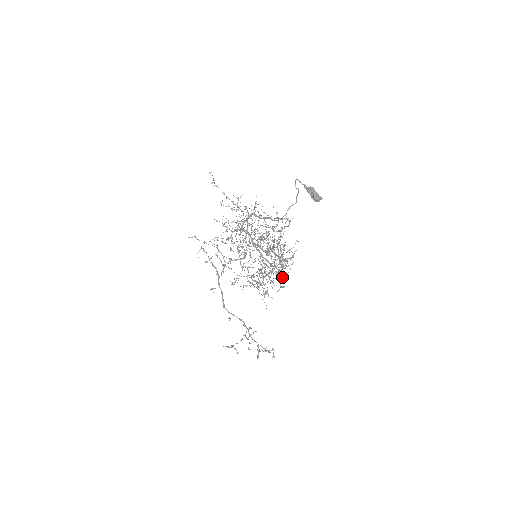
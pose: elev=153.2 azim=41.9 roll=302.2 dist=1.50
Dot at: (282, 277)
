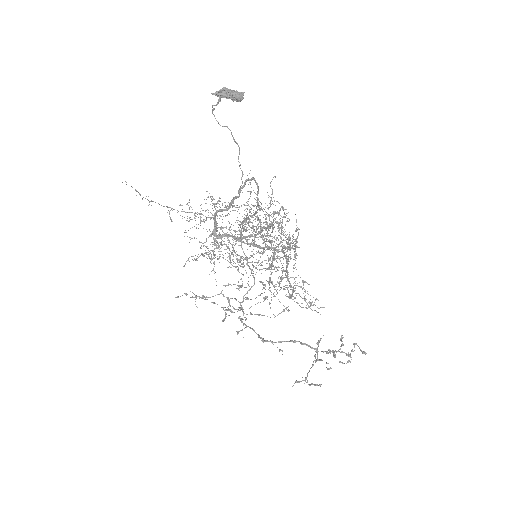
Dot at: (283, 231)
